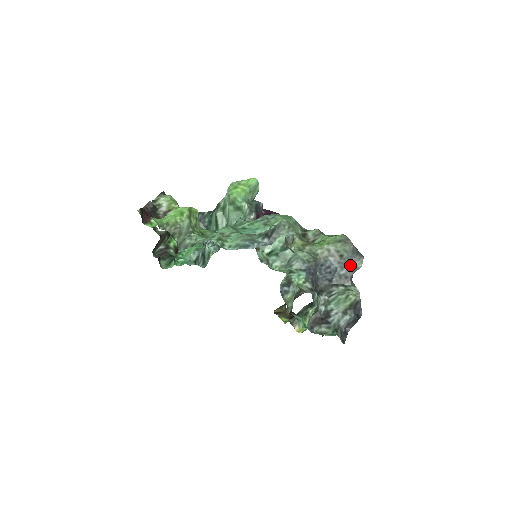
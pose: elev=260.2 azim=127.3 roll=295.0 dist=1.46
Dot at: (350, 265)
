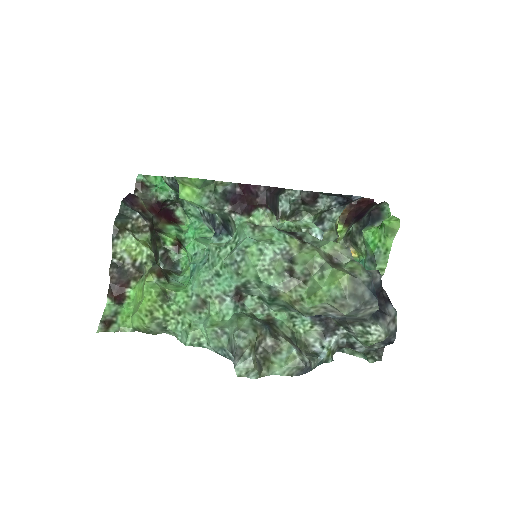
Dot at: (360, 315)
